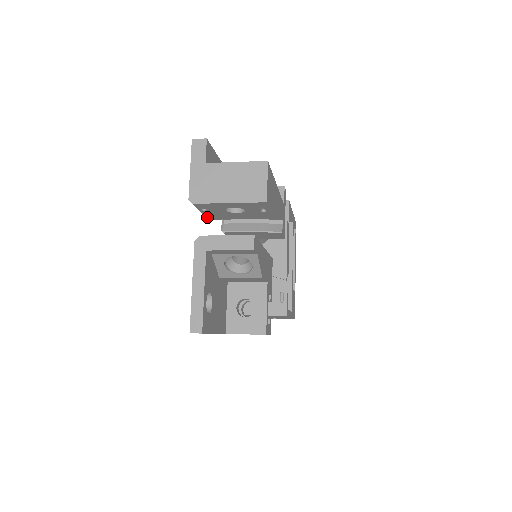
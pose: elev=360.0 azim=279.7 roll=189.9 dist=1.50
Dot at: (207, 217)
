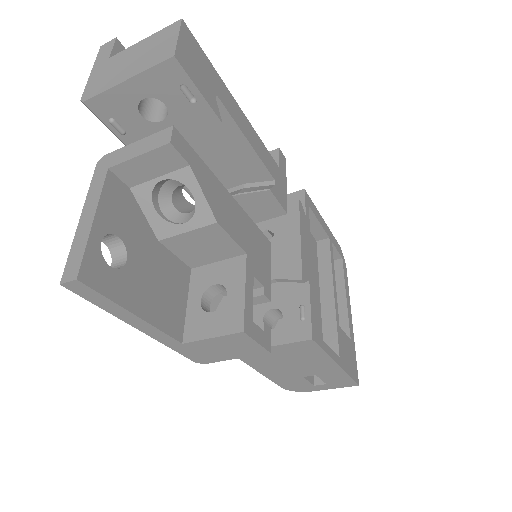
Dot at: occluded
